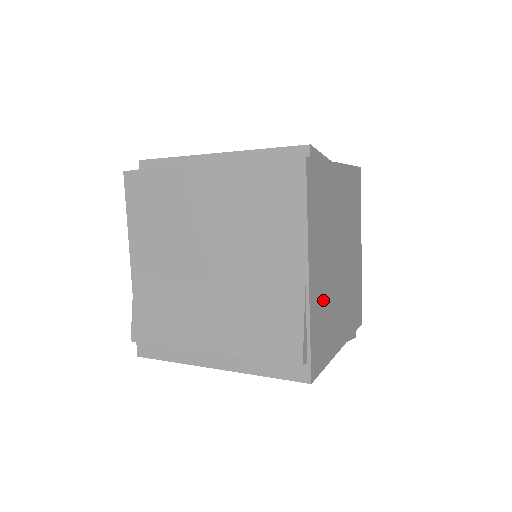
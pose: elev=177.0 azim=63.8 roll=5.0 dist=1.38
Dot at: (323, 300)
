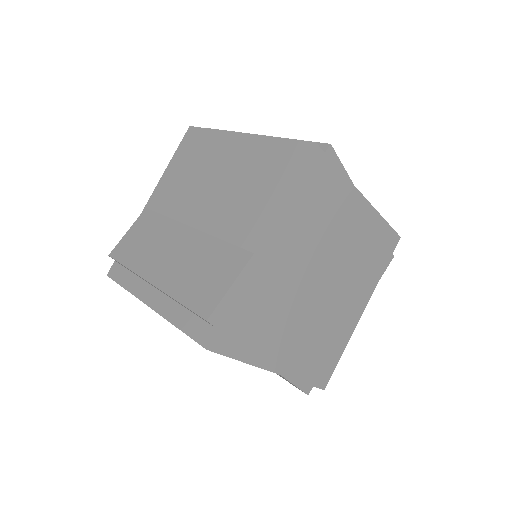
Dot at: (310, 345)
